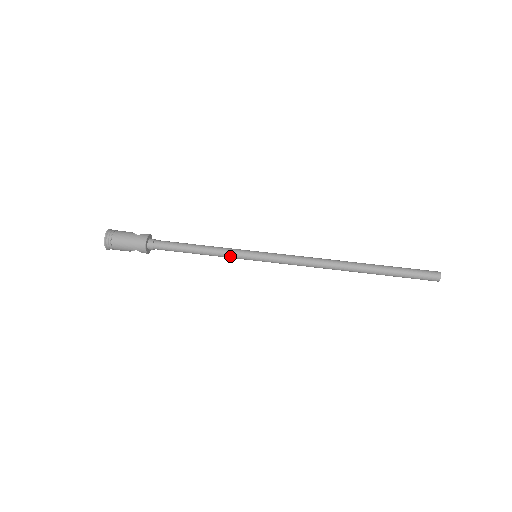
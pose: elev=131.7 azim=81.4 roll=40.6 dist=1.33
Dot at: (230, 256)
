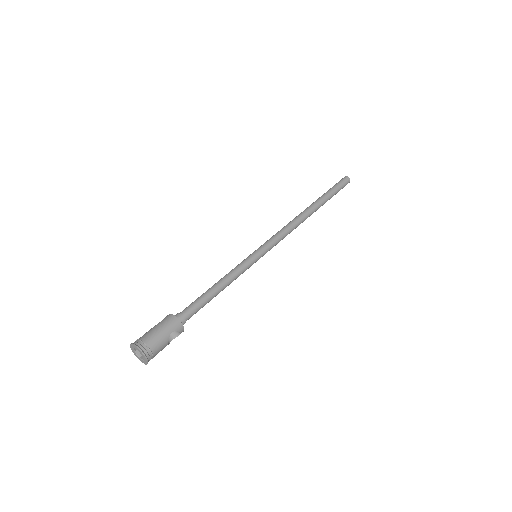
Dot at: (242, 269)
